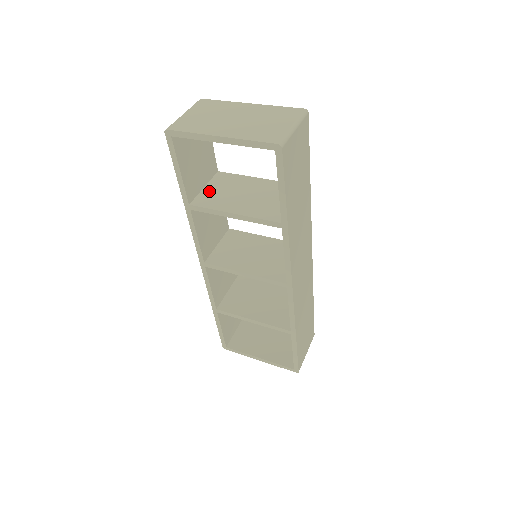
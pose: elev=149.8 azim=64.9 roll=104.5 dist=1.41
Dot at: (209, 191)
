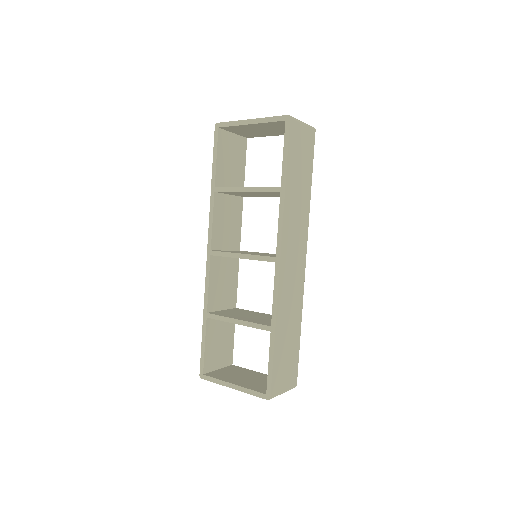
Dot at: occluded
